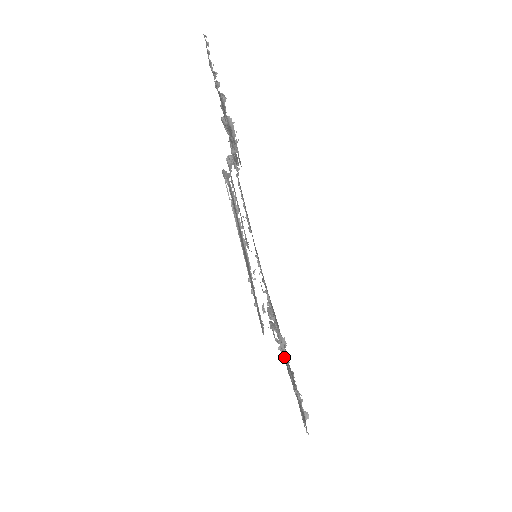
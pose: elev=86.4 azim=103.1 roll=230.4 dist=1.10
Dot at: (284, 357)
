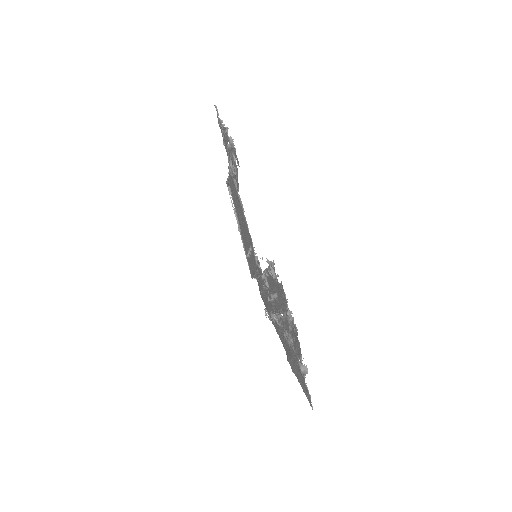
Dot at: (287, 356)
